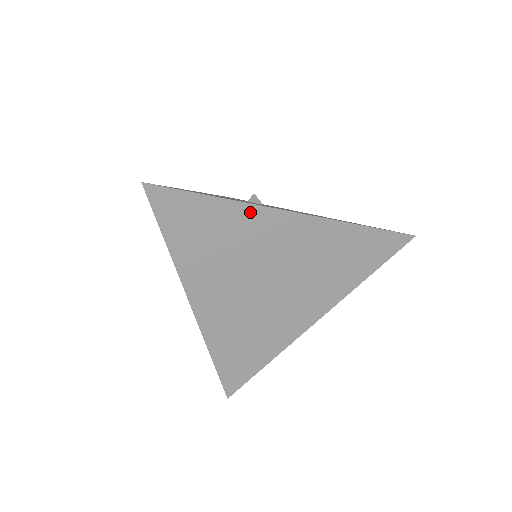
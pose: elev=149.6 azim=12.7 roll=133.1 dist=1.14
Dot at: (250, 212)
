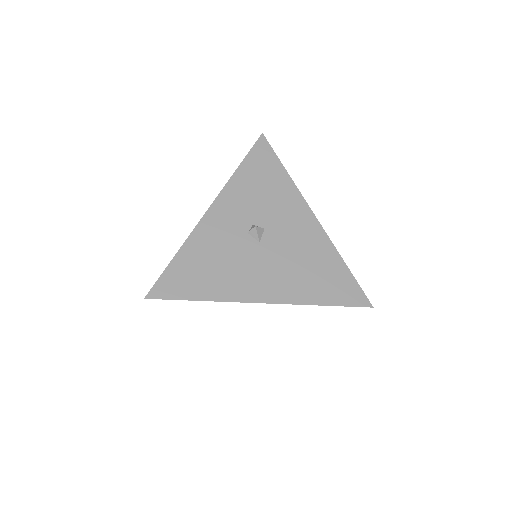
Dot at: (228, 301)
